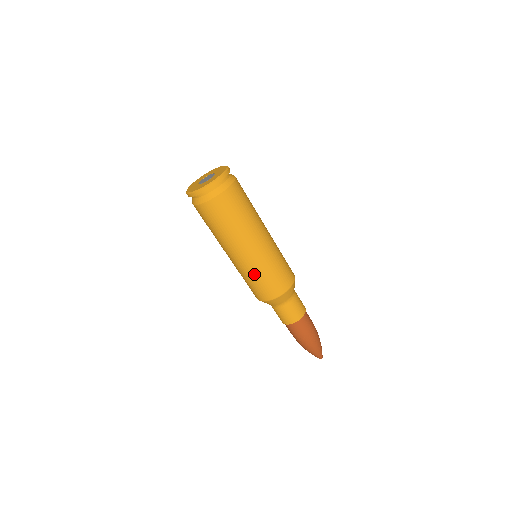
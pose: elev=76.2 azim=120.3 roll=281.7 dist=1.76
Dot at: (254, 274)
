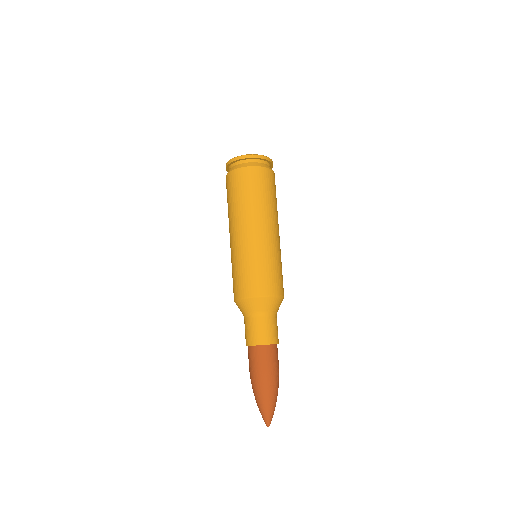
Dot at: (247, 259)
